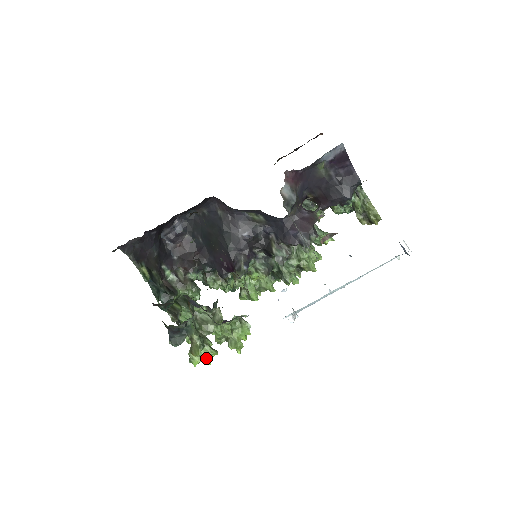
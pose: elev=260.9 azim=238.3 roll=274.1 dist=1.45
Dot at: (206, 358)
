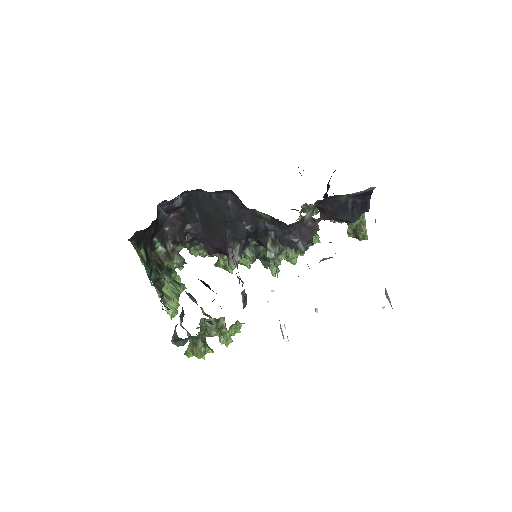
Dot at: occluded
